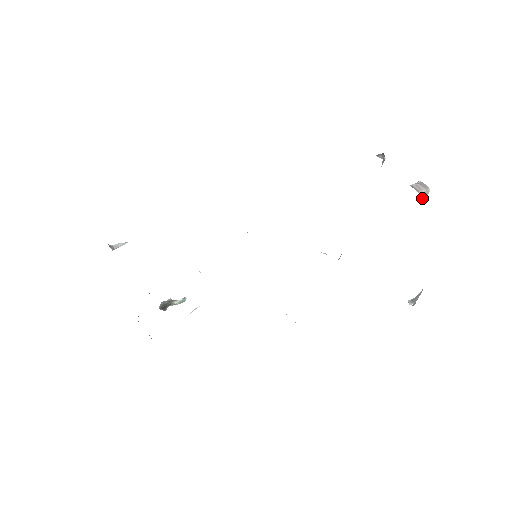
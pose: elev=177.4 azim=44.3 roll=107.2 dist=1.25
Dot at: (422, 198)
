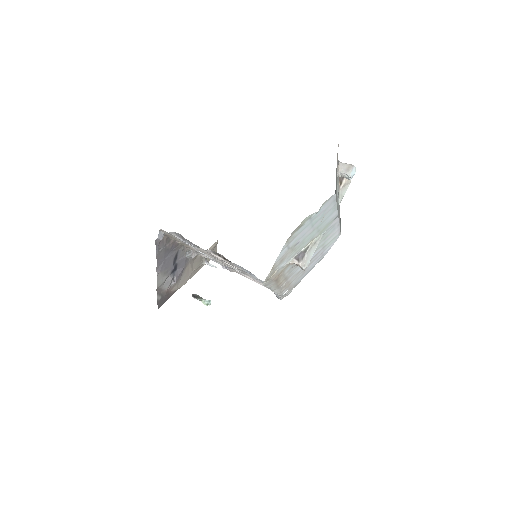
Dot at: (346, 171)
